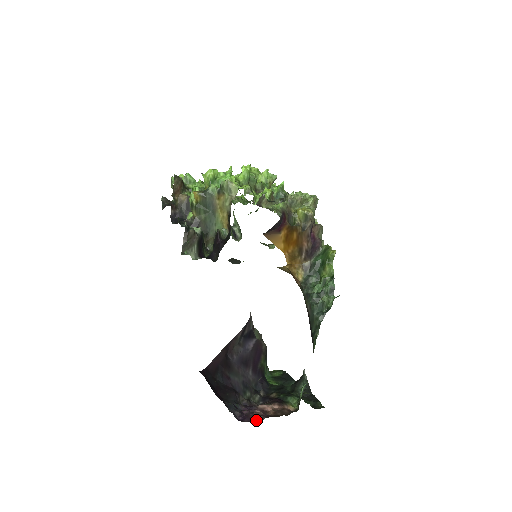
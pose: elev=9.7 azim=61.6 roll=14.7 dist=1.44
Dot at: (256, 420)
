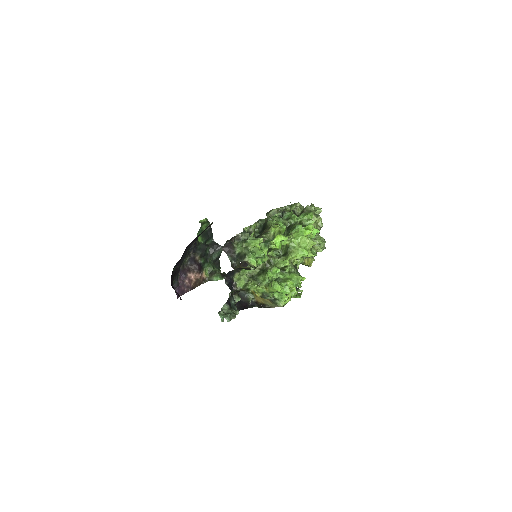
Dot at: occluded
